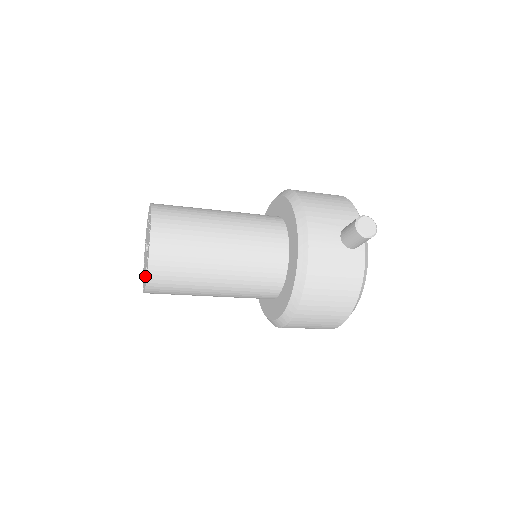
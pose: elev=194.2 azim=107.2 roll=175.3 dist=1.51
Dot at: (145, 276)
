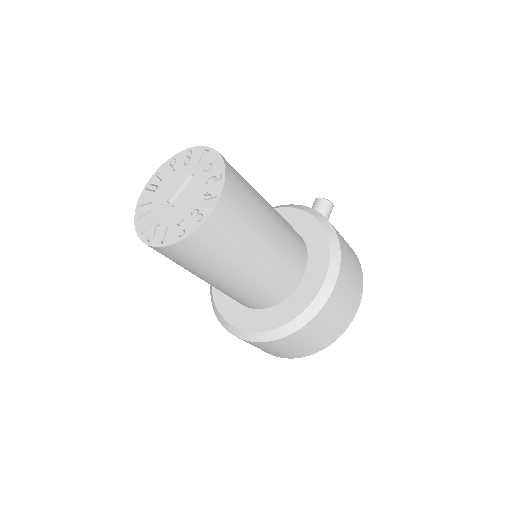
Dot at: (208, 190)
